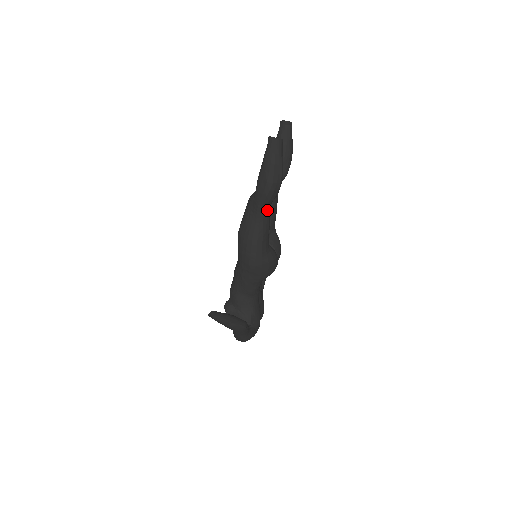
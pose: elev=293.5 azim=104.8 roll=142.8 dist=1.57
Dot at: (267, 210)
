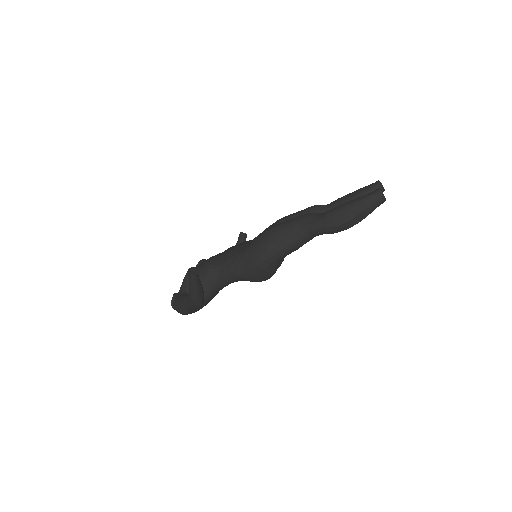
Dot at: (314, 236)
